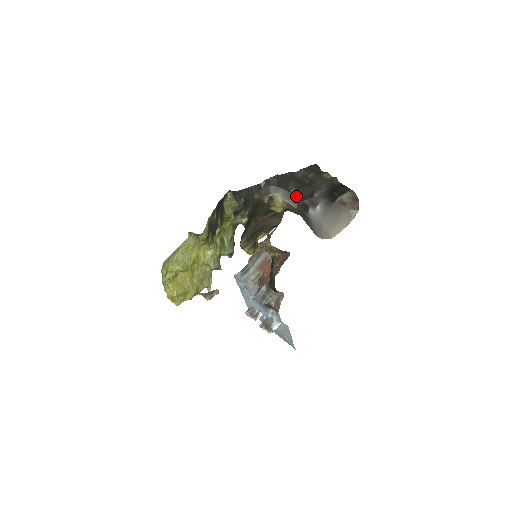
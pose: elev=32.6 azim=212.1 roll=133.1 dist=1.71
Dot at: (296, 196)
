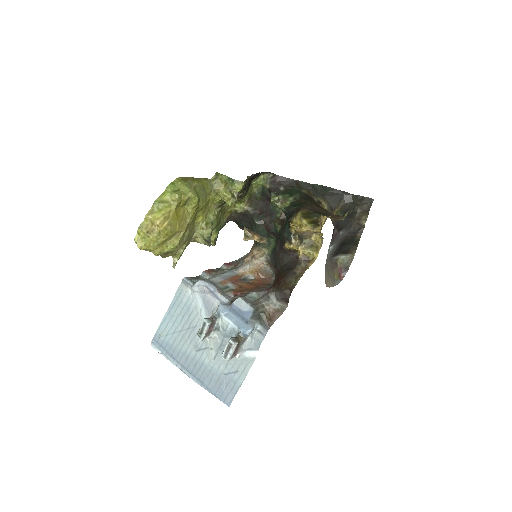
Dot at: occluded
